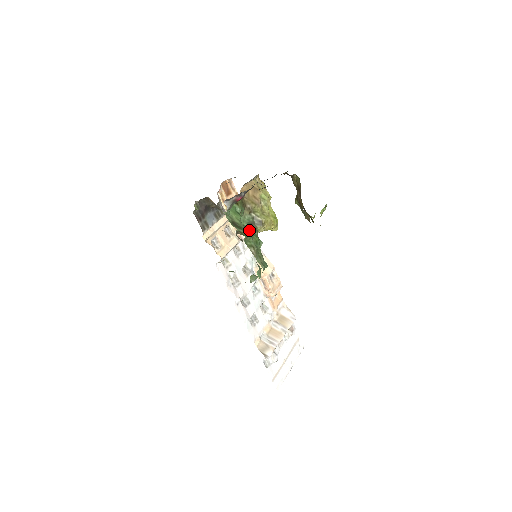
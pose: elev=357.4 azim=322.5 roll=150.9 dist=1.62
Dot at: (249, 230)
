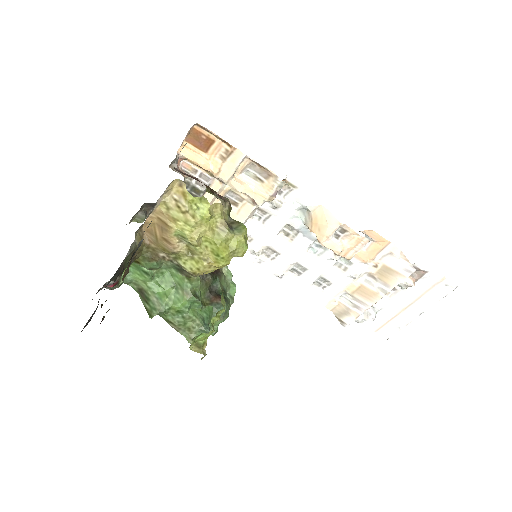
Dot at: (177, 283)
